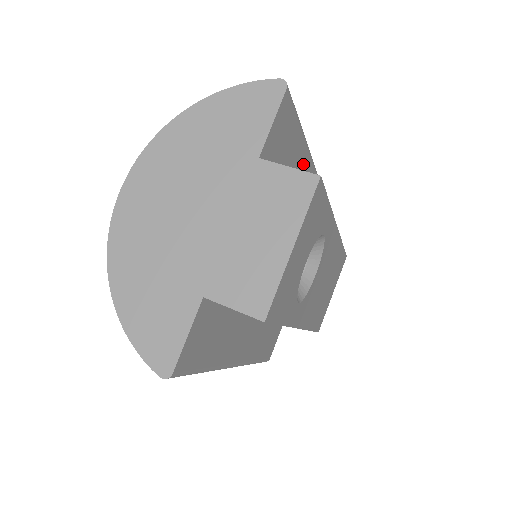
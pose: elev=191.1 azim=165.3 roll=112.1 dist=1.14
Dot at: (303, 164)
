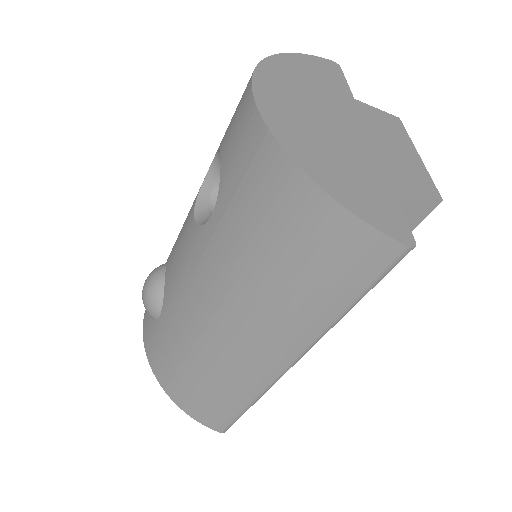
Dot at: occluded
